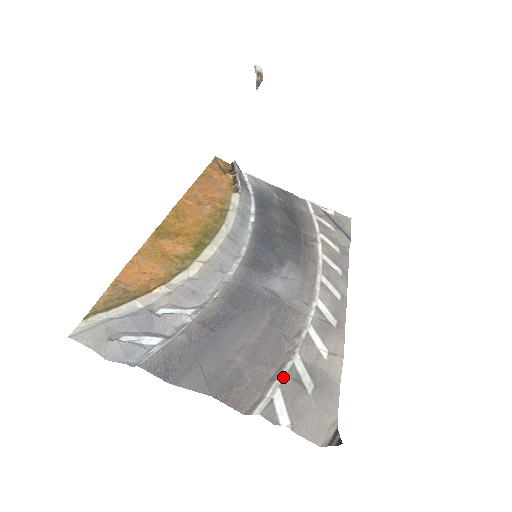
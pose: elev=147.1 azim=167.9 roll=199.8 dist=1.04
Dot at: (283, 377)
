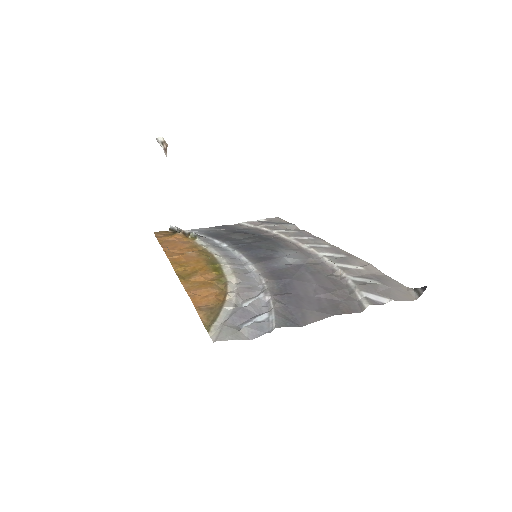
Dot at: (356, 287)
